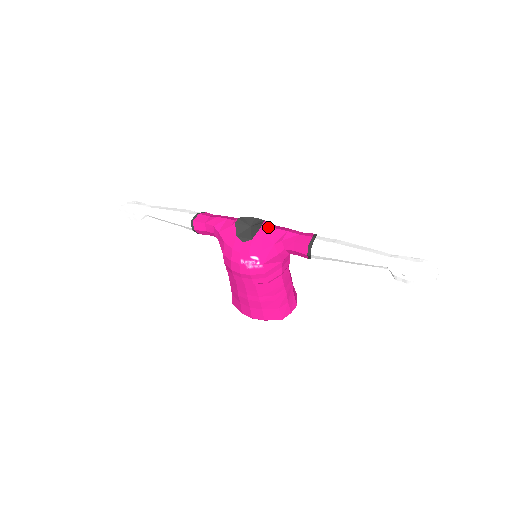
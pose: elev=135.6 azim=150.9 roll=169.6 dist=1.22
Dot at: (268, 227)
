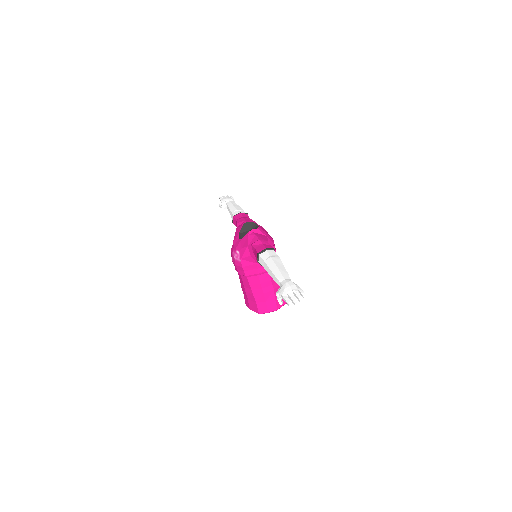
Dot at: (253, 233)
